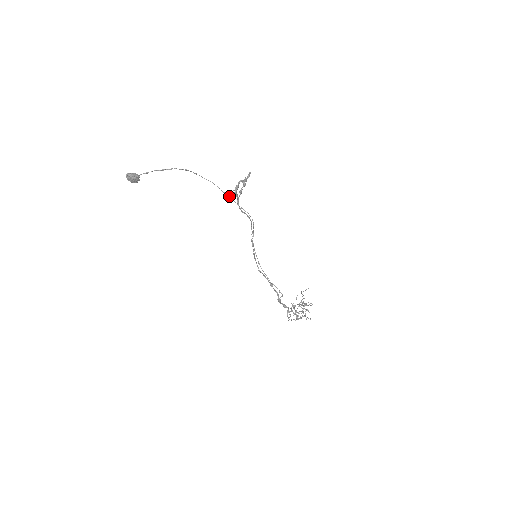
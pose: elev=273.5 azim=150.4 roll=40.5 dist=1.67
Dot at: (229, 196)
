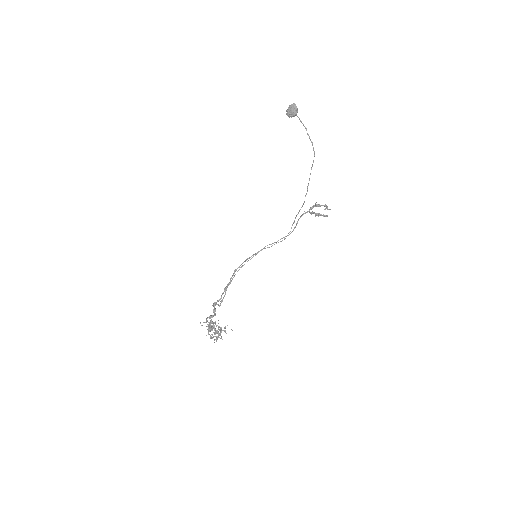
Dot at: occluded
